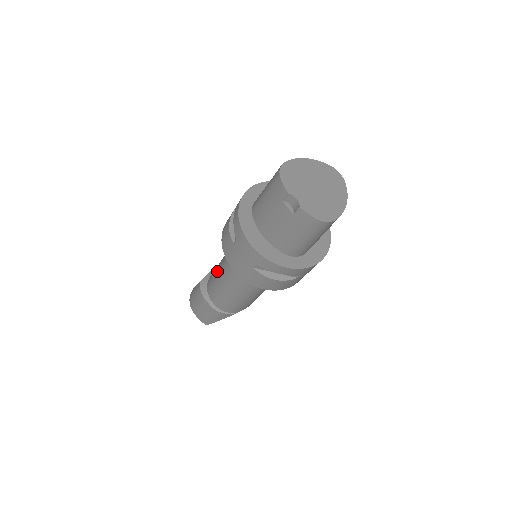
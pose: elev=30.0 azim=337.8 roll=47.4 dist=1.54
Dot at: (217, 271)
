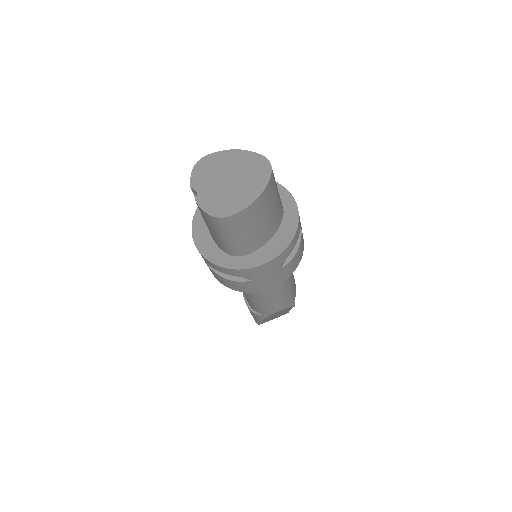
Dot at: occluded
